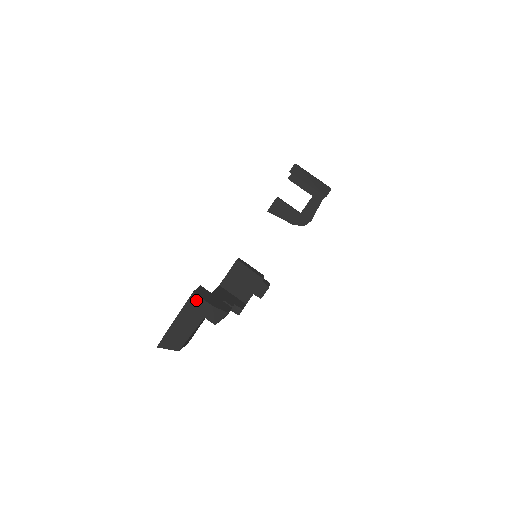
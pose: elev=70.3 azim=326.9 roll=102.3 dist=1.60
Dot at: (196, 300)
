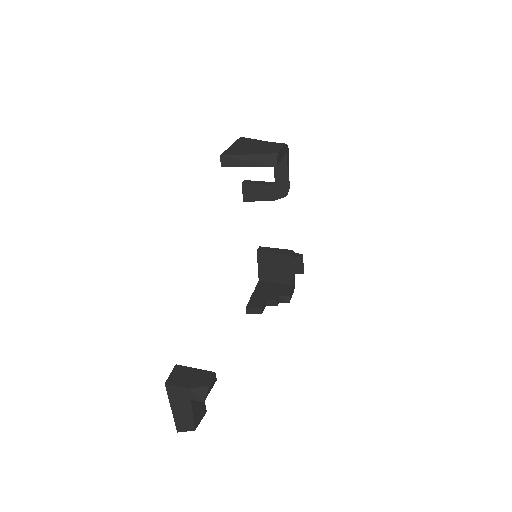
Dot at: (172, 389)
